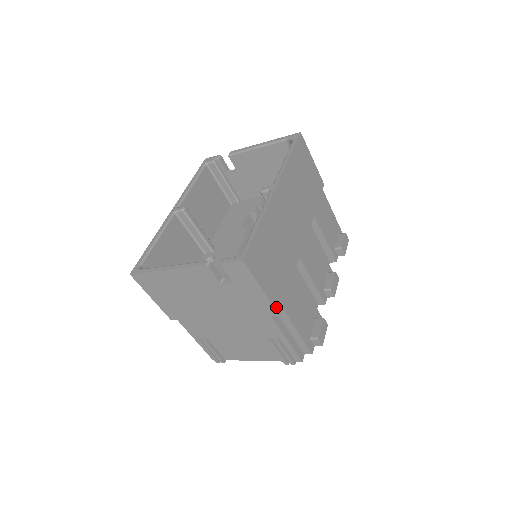
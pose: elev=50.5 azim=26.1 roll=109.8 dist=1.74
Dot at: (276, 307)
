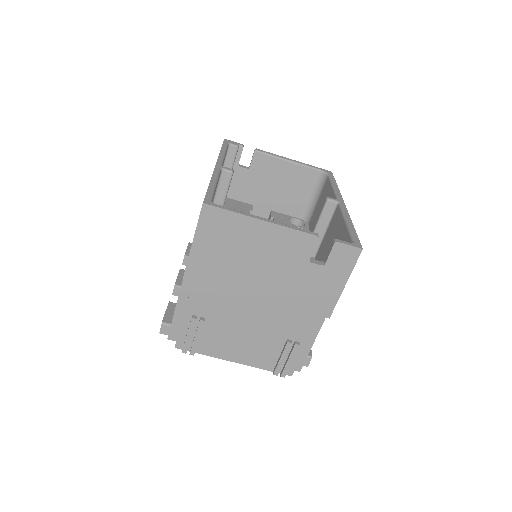
Dot at: (333, 308)
